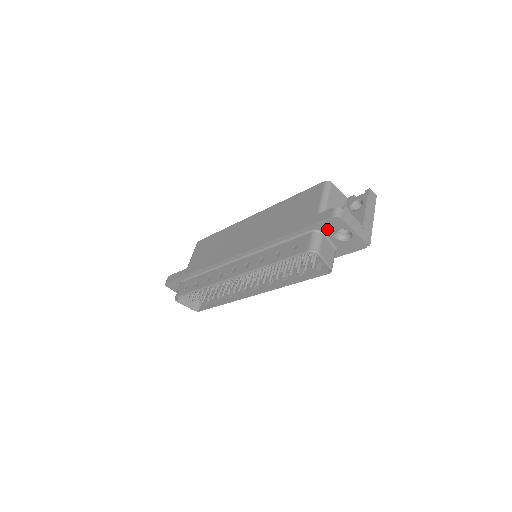
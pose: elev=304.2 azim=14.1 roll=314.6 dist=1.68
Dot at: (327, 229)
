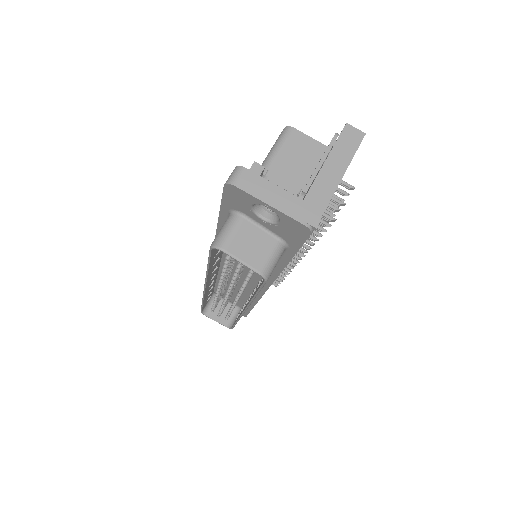
Dot at: (241, 207)
